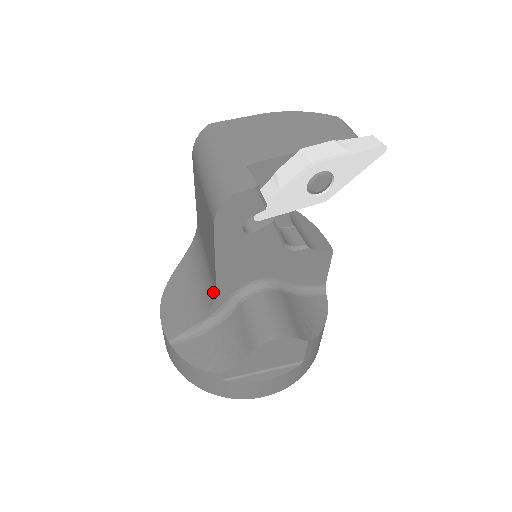
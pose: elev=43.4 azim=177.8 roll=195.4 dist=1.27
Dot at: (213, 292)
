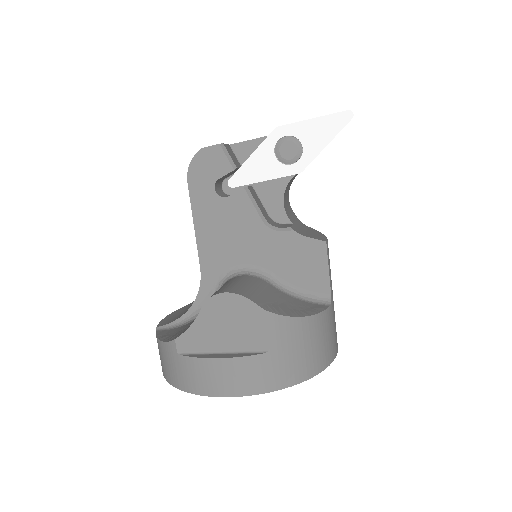
Dot at: occluded
